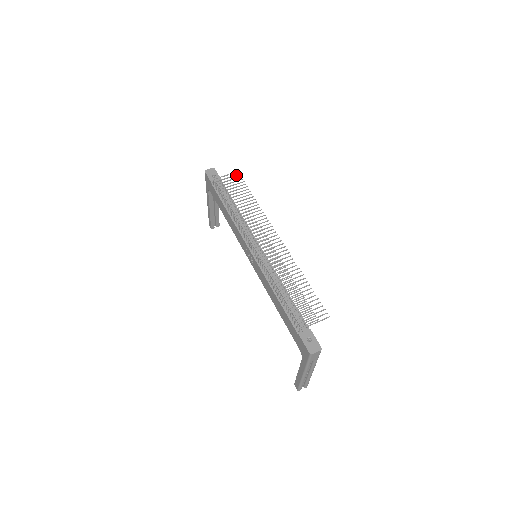
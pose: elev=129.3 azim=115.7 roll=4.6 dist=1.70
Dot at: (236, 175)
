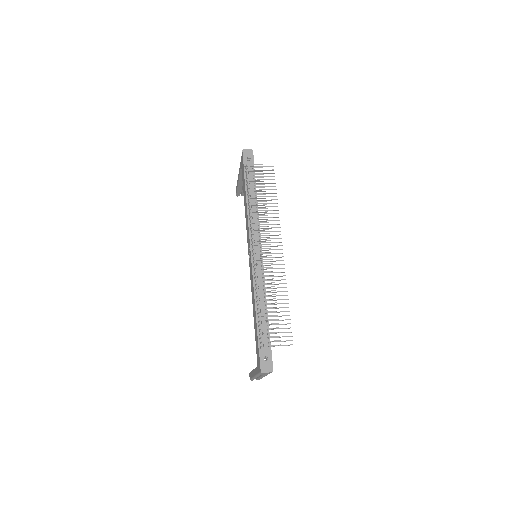
Dot at: (270, 166)
